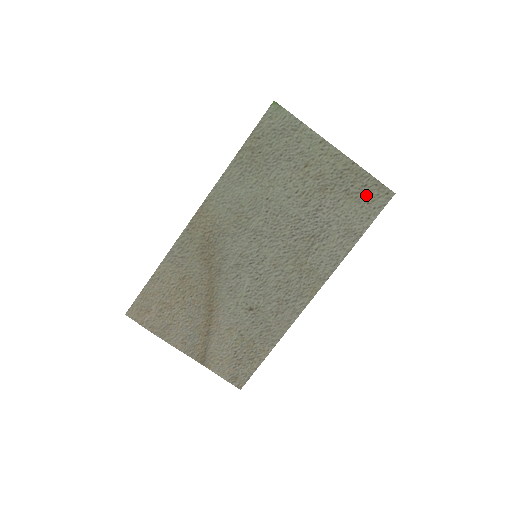
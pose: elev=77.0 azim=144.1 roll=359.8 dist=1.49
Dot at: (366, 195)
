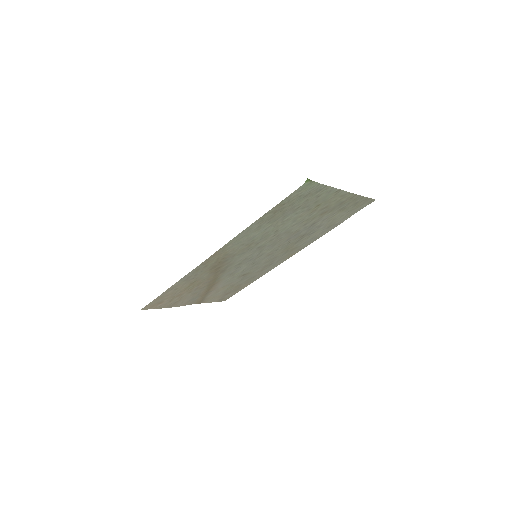
Dot at: (355, 206)
